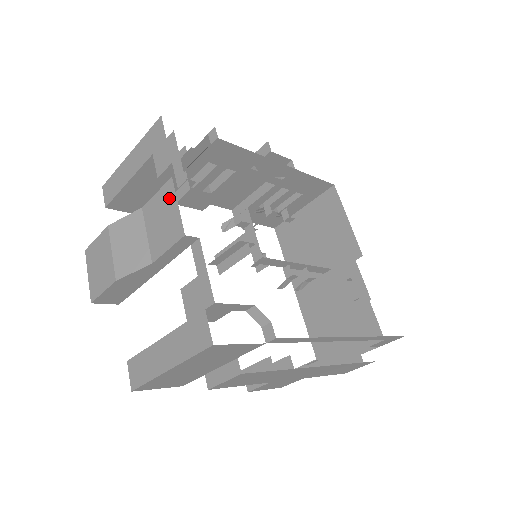
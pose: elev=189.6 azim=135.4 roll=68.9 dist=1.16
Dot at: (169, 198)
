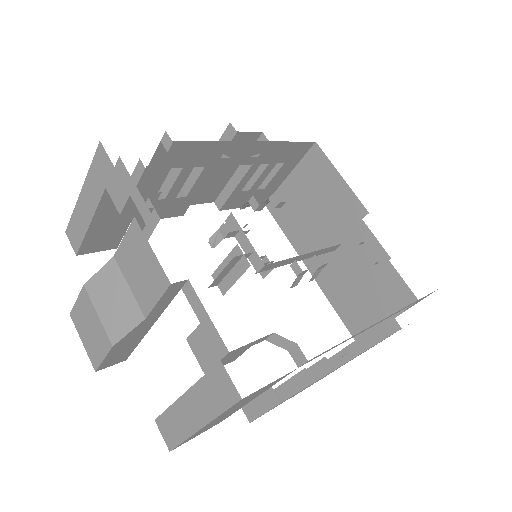
Dot at: (139, 242)
